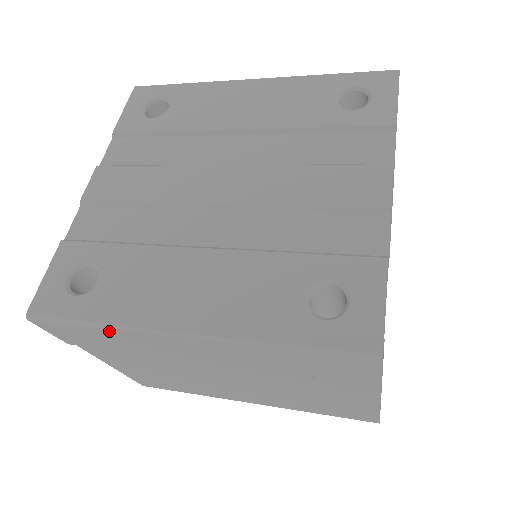
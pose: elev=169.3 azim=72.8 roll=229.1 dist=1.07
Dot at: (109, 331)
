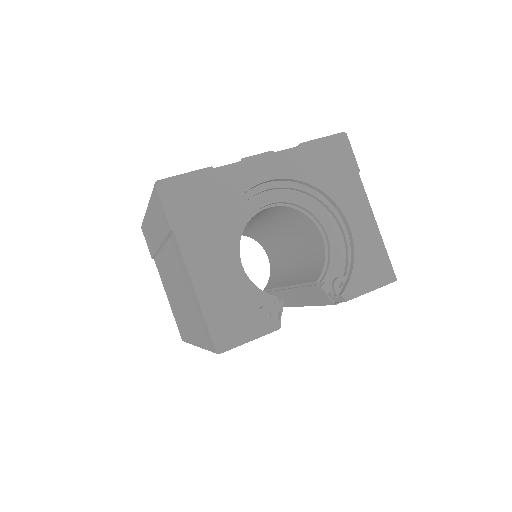
Dot at: (145, 222)
